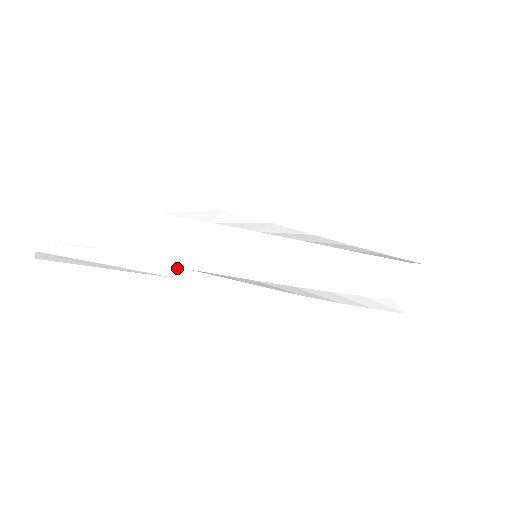
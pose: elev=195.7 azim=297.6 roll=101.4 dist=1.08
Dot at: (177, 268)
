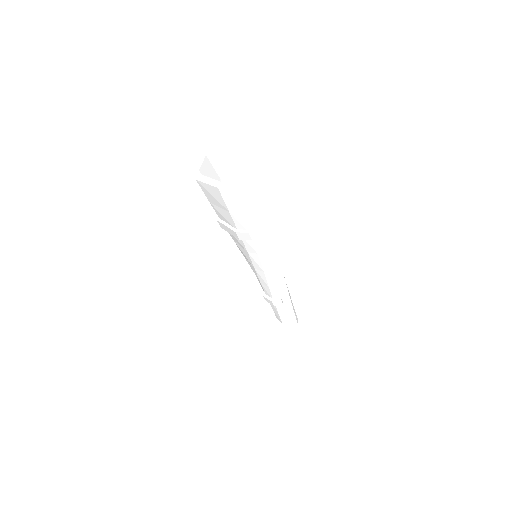
Dot at: occluded
